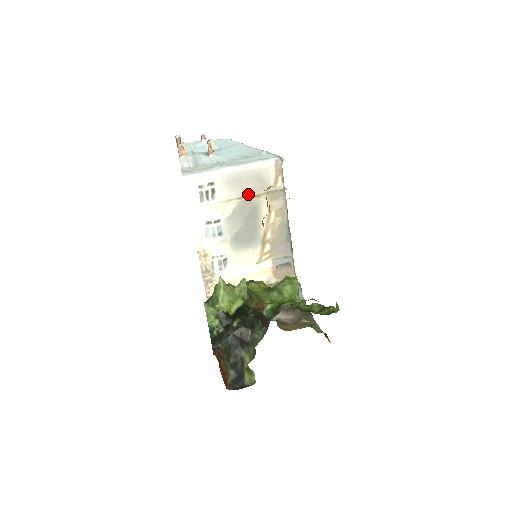
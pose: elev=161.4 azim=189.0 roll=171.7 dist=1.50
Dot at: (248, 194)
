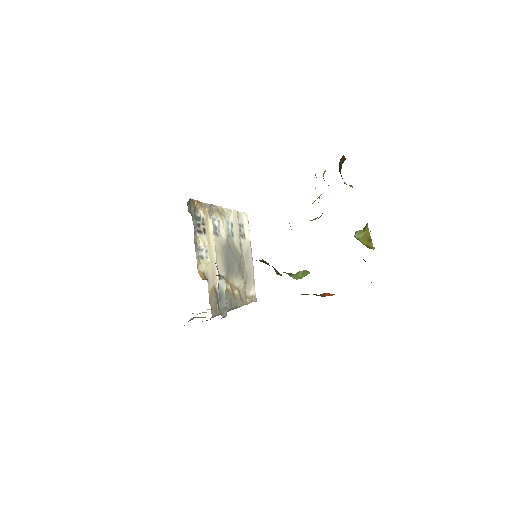
Dot at: (243, 267)
